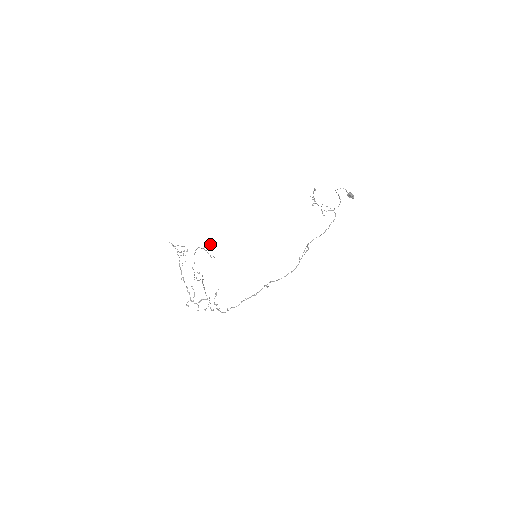
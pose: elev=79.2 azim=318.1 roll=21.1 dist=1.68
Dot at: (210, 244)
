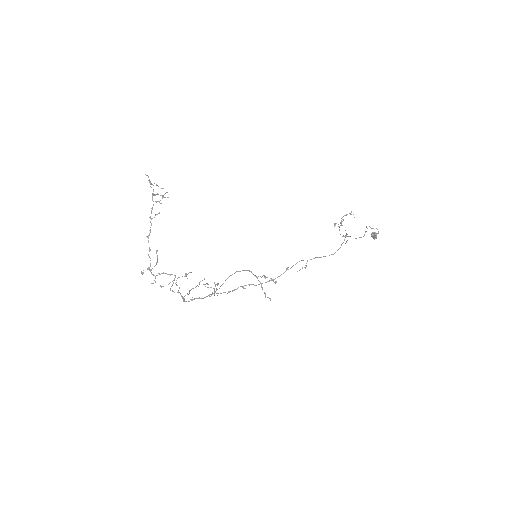
Dot at: (270, 278)
